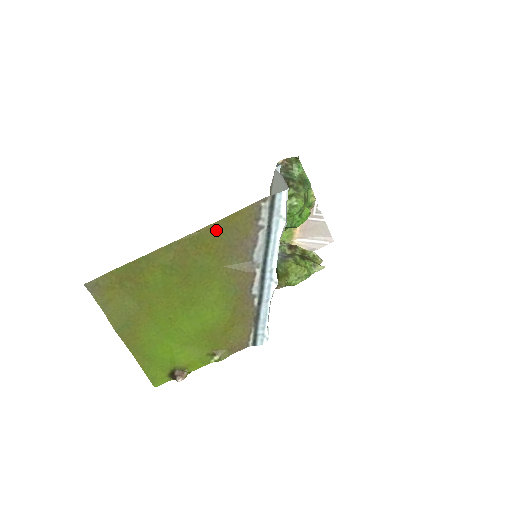
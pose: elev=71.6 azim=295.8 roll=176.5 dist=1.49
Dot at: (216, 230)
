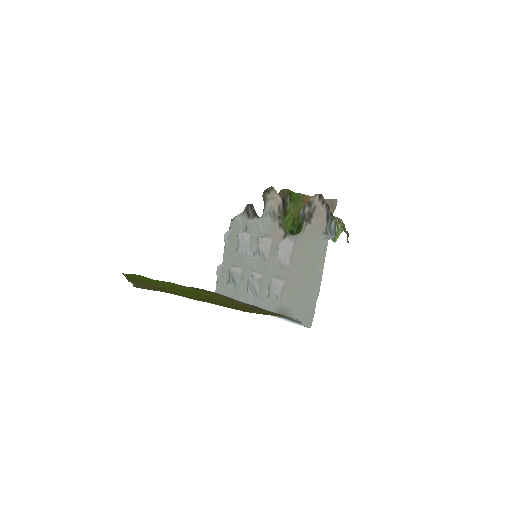
Dot at: (253, 312)
